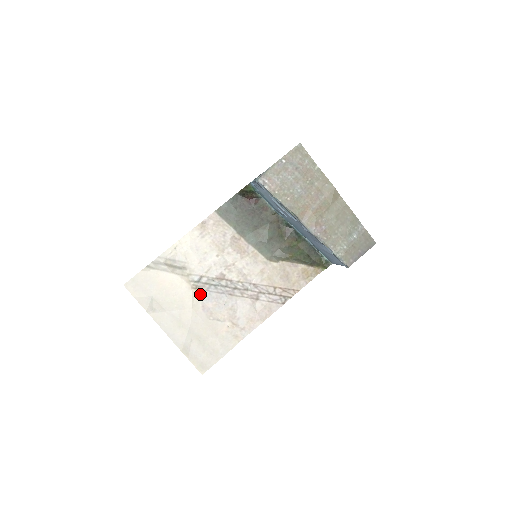
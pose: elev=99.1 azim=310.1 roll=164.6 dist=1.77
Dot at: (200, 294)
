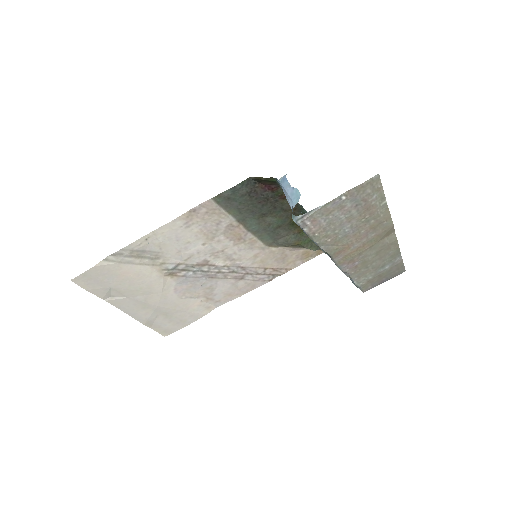
Dot at: (173, 279)
